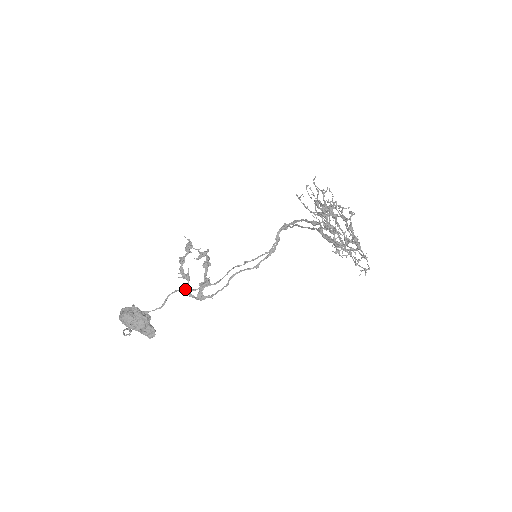
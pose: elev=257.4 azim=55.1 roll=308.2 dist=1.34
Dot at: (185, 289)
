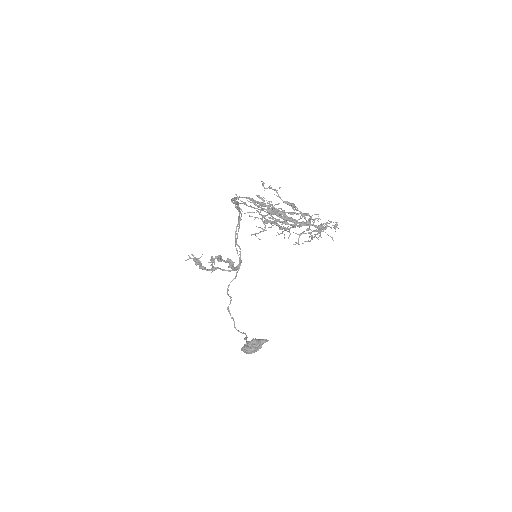
Dot at: occluded
